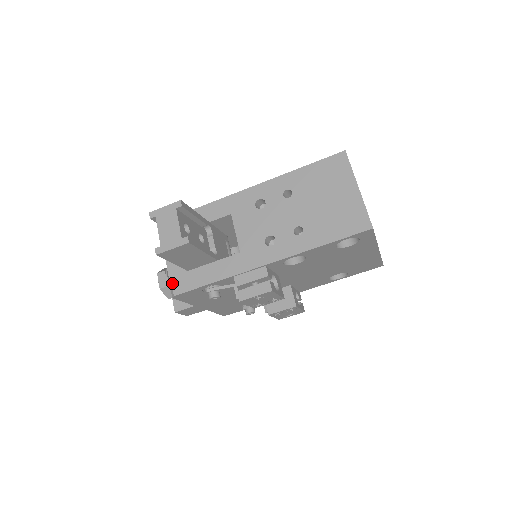
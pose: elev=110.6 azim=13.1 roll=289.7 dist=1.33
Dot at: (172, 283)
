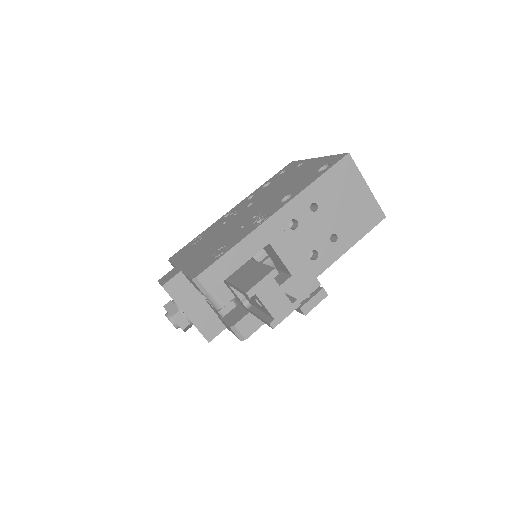
Dot at: (238, 330)
